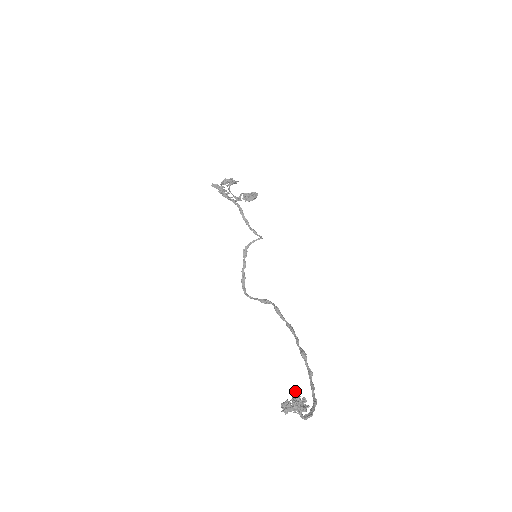
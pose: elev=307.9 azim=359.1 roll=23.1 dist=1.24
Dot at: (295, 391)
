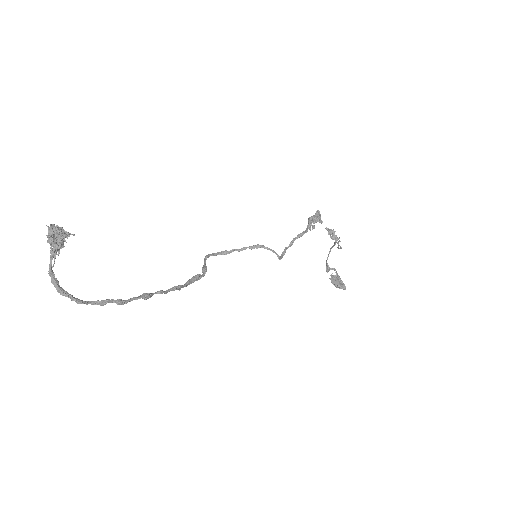
Dot at: occluded
